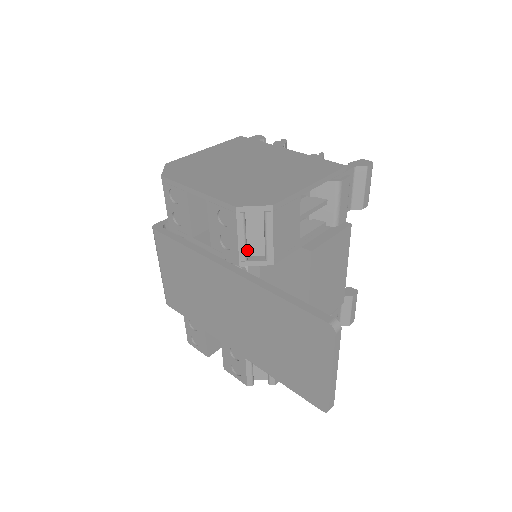
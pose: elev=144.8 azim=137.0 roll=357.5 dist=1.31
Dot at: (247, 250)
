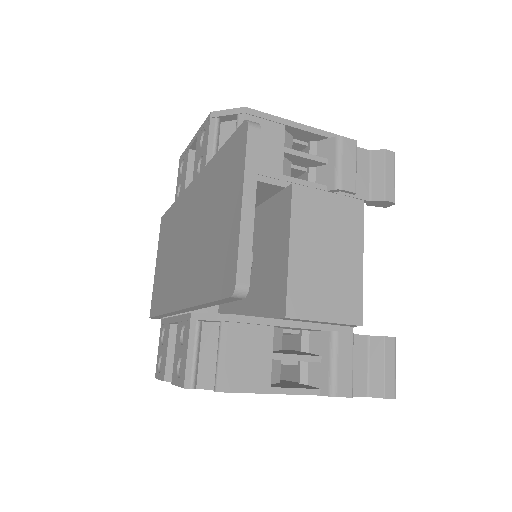
Dot at: occluded
